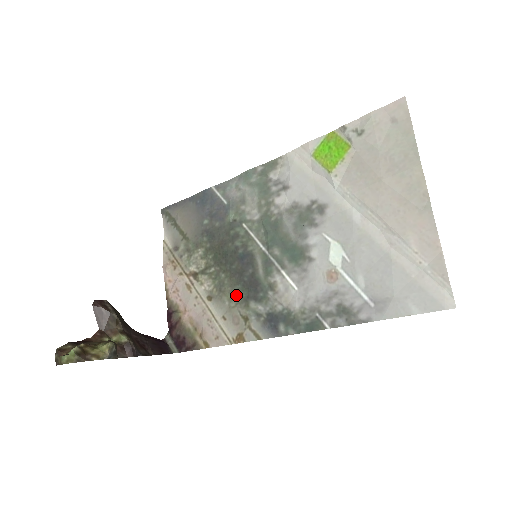
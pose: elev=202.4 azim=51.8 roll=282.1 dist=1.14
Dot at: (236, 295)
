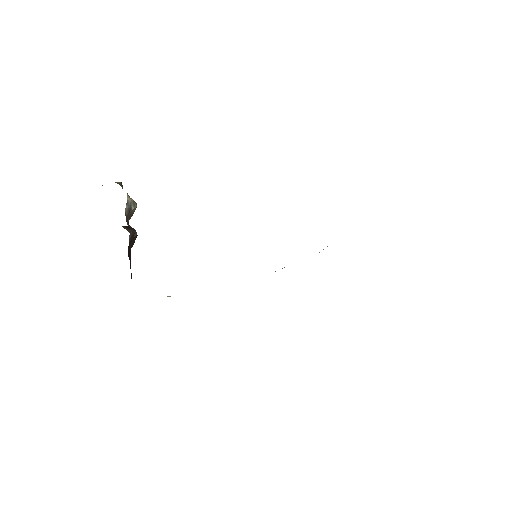
Dot at: occluded
